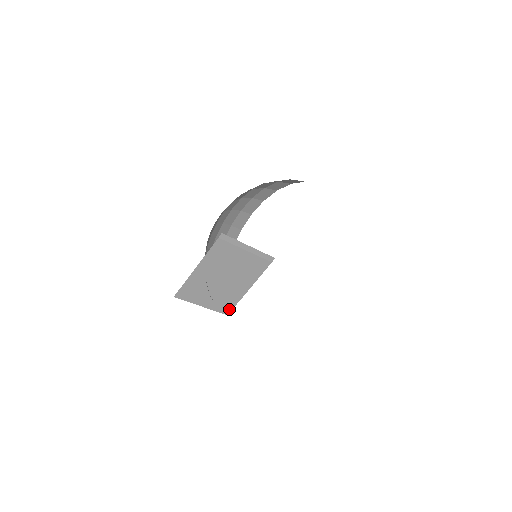
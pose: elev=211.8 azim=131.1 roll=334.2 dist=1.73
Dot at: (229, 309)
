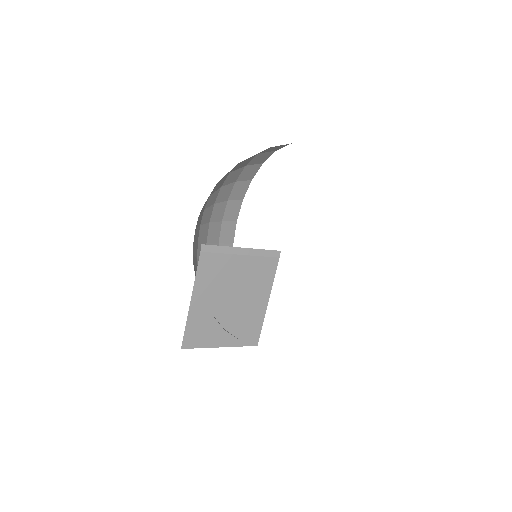
Dot at: (255, 337)
